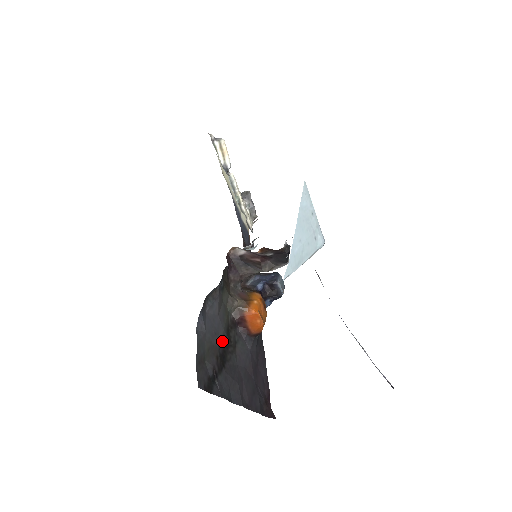
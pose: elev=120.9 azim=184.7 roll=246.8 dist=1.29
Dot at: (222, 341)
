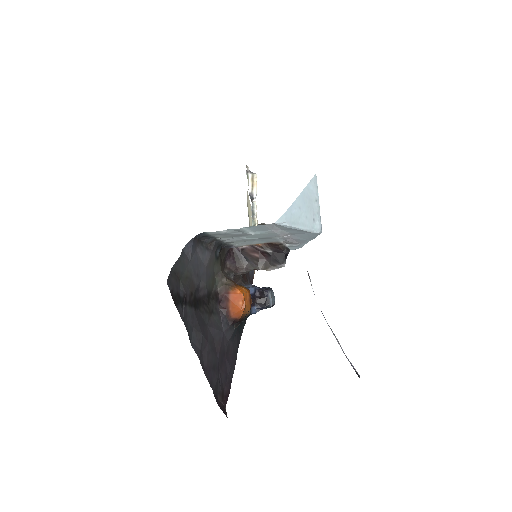
Dot at: (201, 292)
